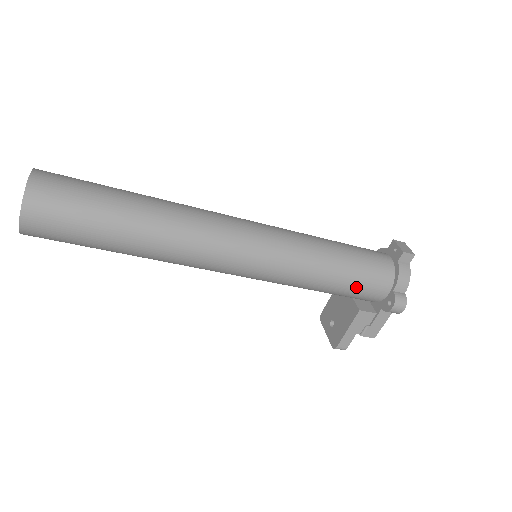
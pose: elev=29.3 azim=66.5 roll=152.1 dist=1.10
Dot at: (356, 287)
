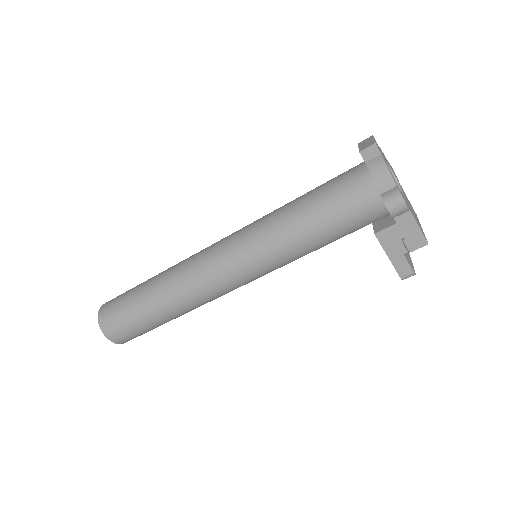
Dot at: (342, 220)
